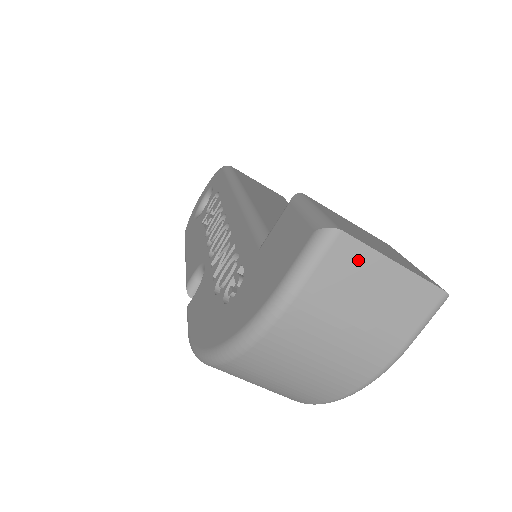
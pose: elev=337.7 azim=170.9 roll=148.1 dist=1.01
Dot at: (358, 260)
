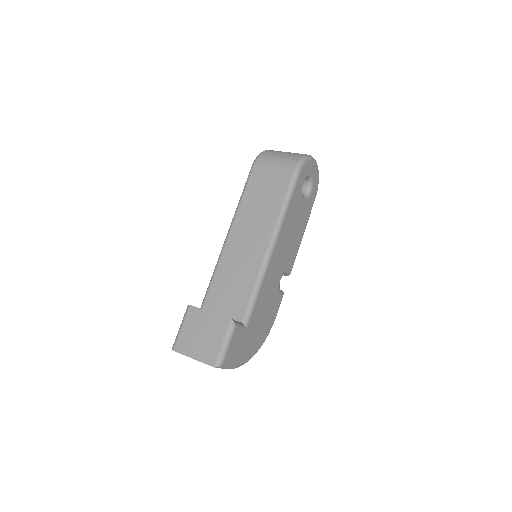
Dot at: occluded
